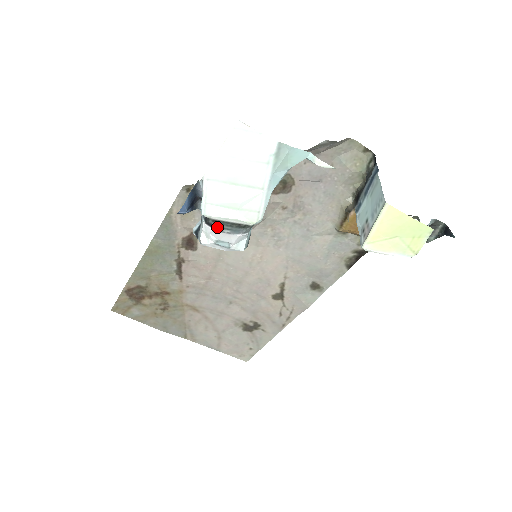
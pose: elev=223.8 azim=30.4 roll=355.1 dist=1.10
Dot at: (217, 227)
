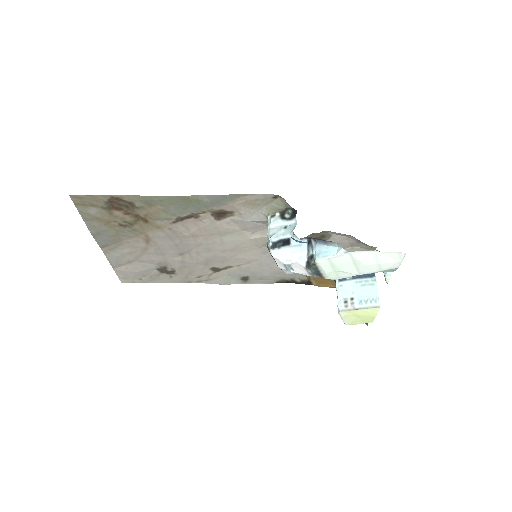
Dot at: (309, 266)
